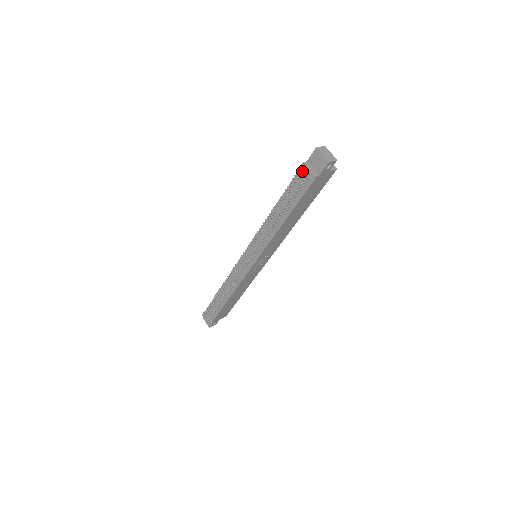
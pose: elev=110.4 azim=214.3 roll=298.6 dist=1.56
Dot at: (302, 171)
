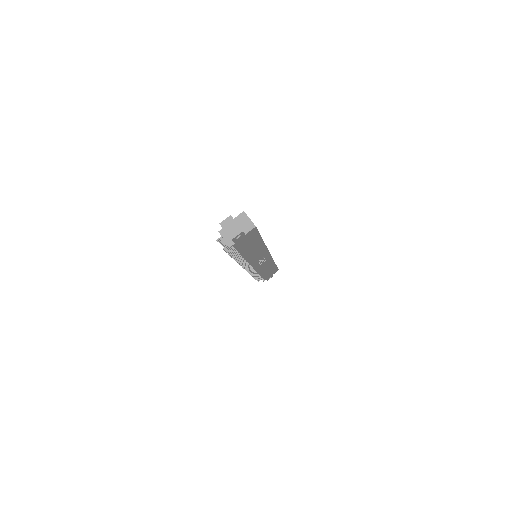
Dot at: (222, 237)
